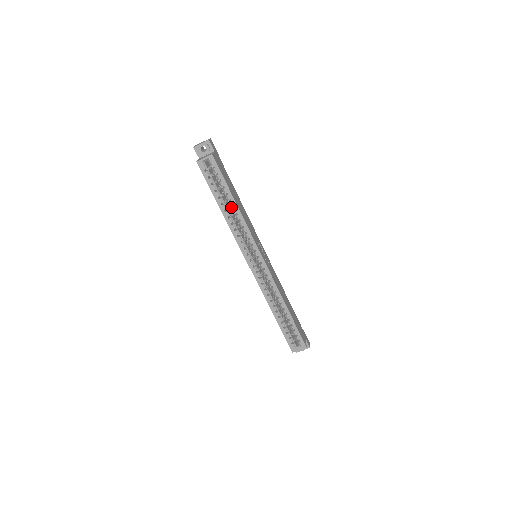
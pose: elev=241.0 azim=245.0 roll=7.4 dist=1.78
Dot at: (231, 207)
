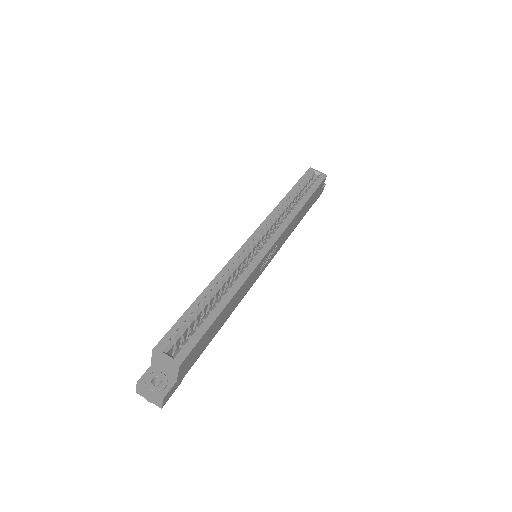
Dot at: occluded
